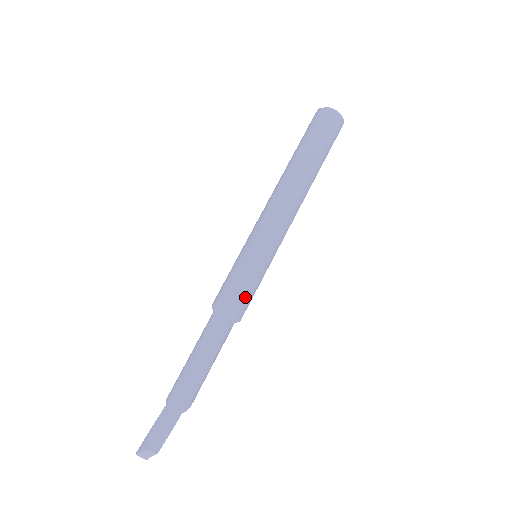
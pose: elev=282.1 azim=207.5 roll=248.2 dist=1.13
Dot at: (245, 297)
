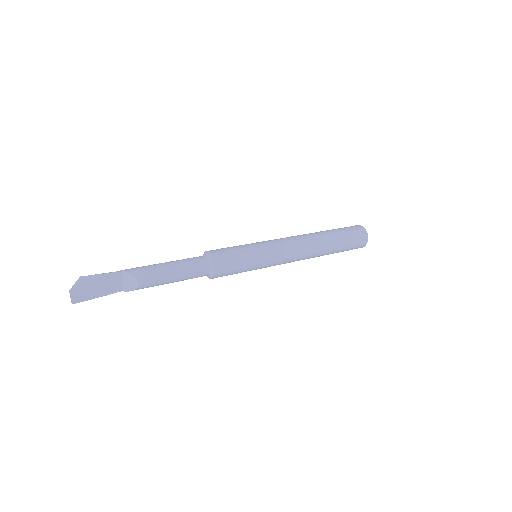
Dot at: (224, 249)
